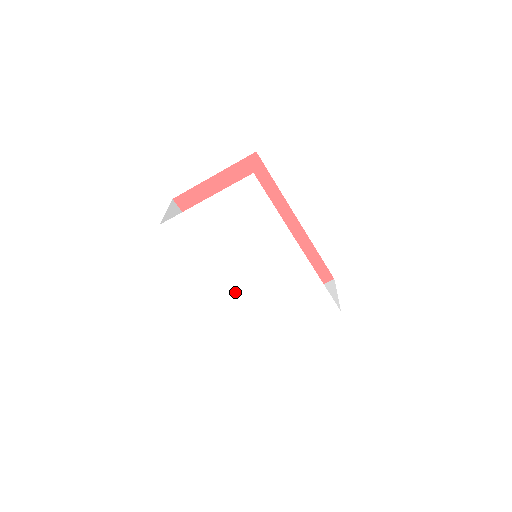
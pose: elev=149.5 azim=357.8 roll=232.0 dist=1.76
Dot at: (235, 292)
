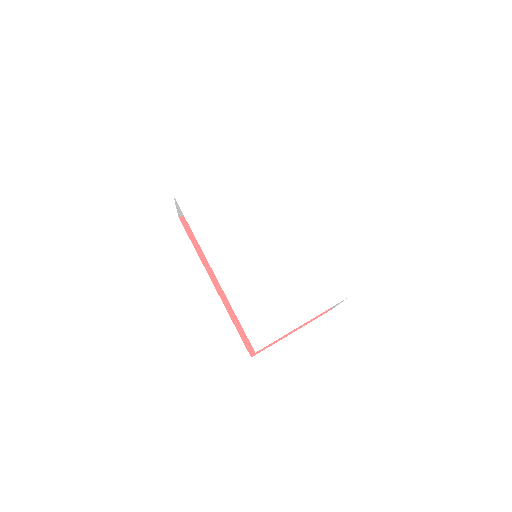
Dot at: (237, 270)
